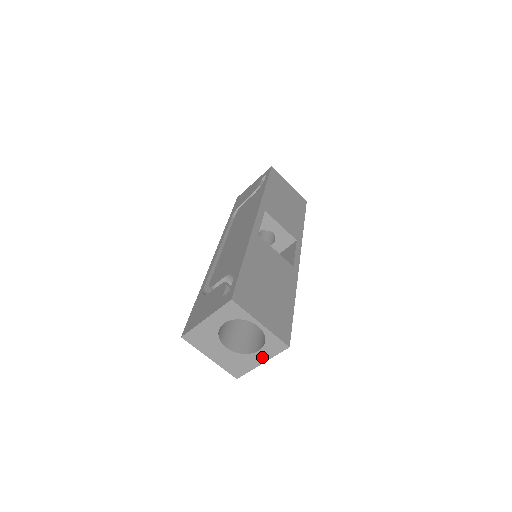
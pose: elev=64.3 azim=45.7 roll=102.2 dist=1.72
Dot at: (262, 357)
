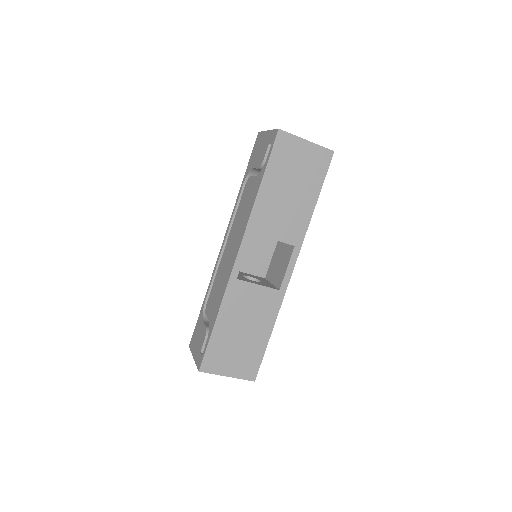
Dot at: occluded
